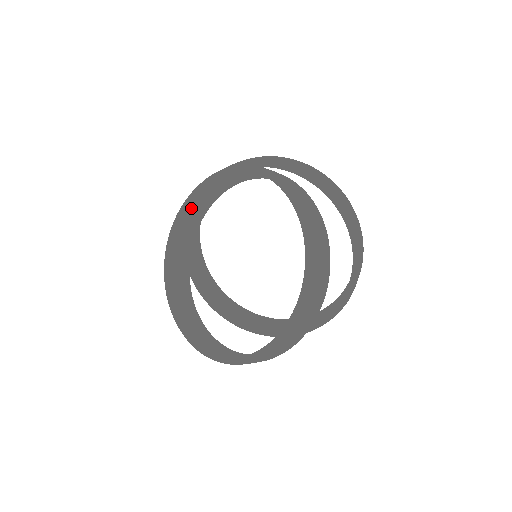
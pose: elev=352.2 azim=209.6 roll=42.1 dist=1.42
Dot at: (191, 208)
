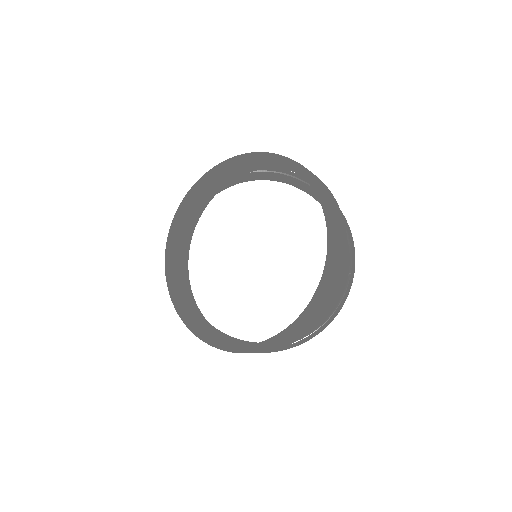
Dot at: (174, 256)
